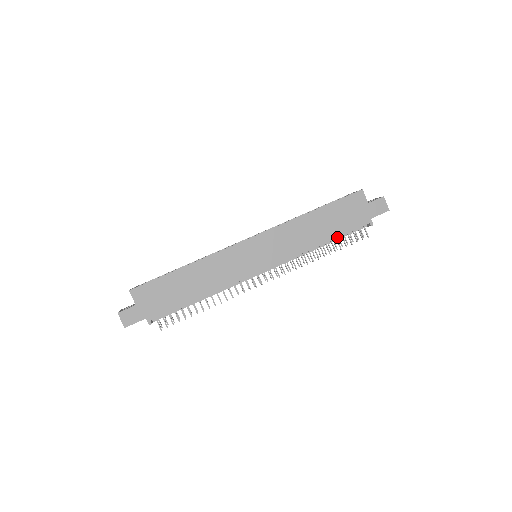
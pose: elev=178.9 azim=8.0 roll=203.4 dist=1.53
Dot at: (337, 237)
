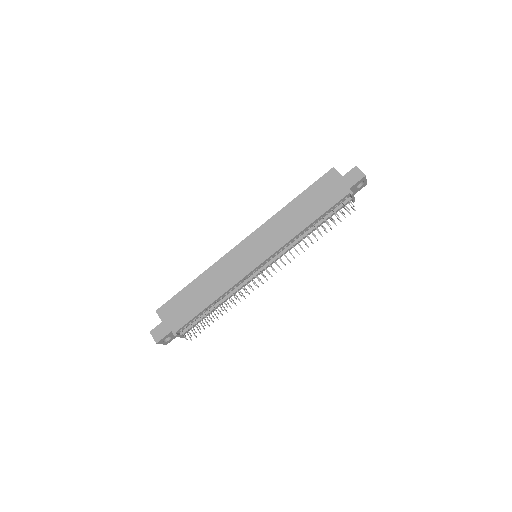
Dot at: (321, 215)
